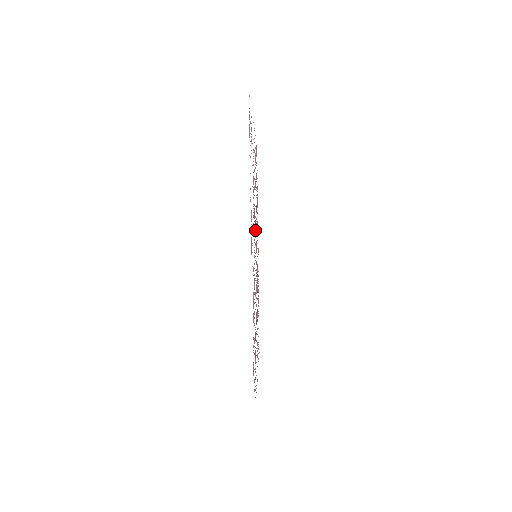
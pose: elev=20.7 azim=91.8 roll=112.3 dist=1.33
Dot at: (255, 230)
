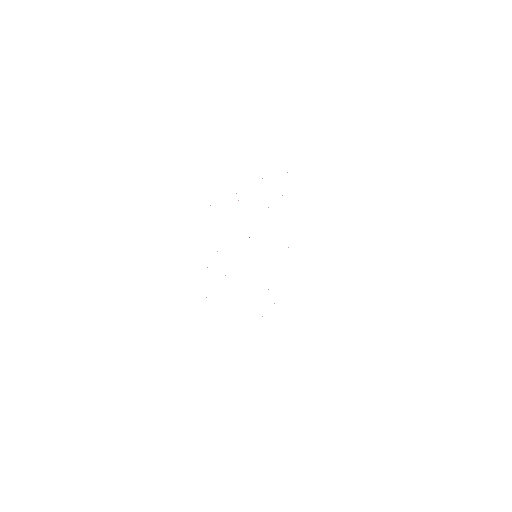
Dot at: occluded
